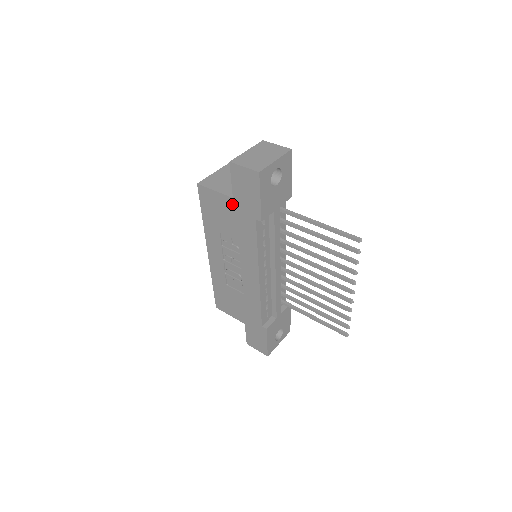
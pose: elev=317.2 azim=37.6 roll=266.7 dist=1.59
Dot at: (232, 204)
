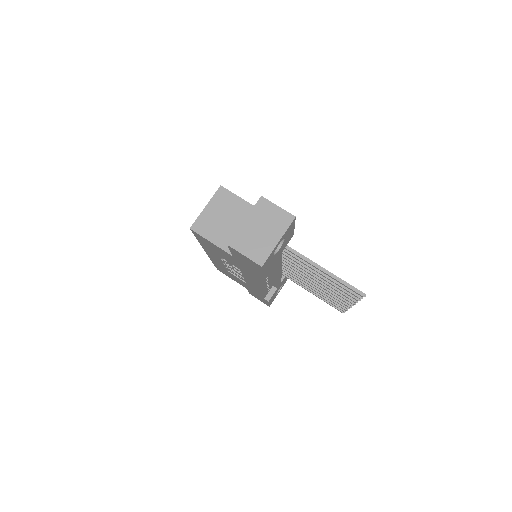
Dot at: (231, 257)
